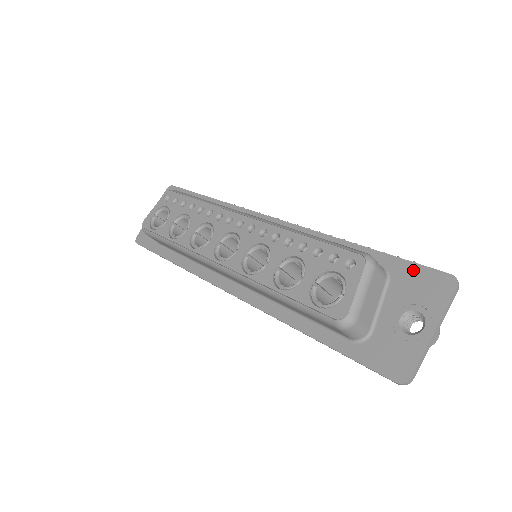
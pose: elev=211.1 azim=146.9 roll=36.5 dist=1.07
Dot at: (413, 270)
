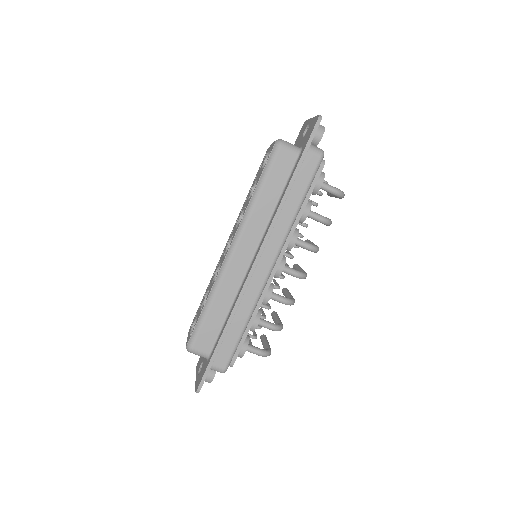
Dot at: occluded
